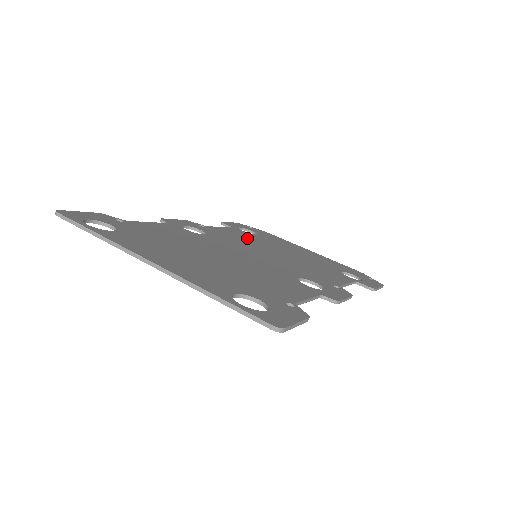
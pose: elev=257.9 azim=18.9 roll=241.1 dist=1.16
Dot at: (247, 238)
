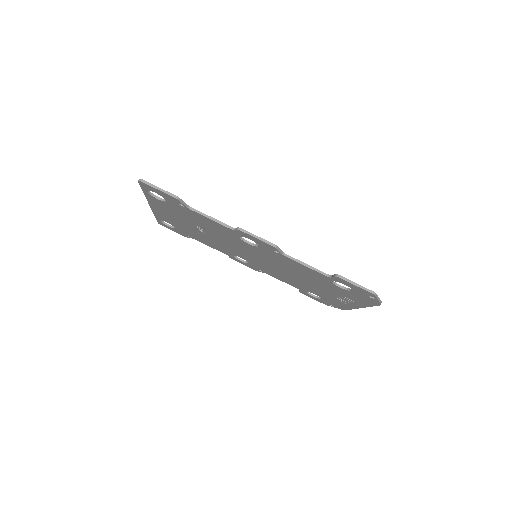
Dot at: occluded
